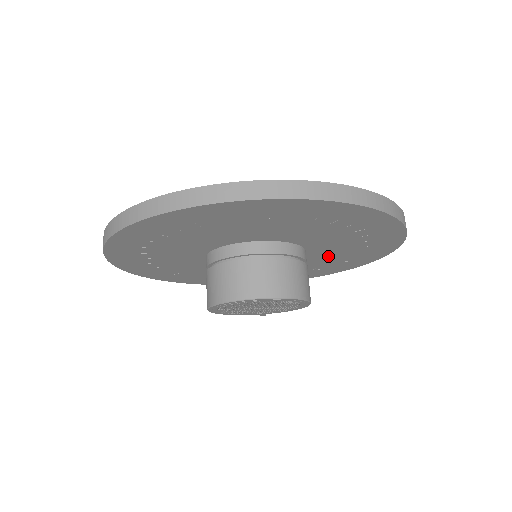
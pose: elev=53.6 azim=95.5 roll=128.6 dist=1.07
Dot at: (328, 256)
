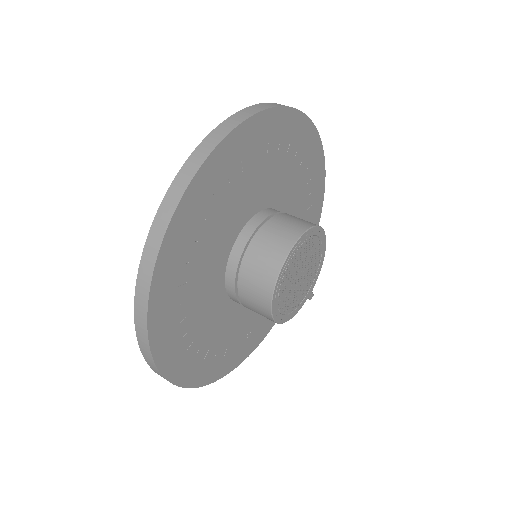
Dot at: (296, 209)
